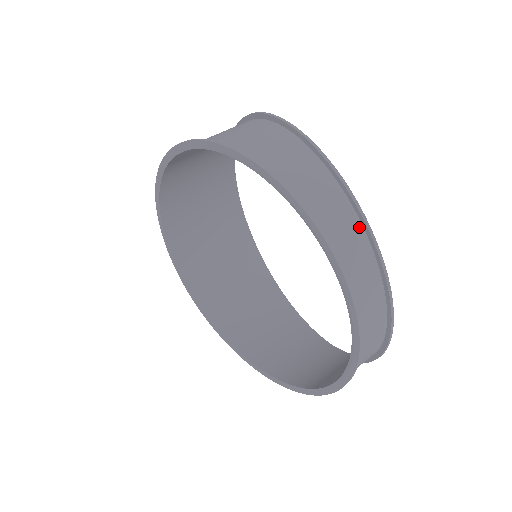
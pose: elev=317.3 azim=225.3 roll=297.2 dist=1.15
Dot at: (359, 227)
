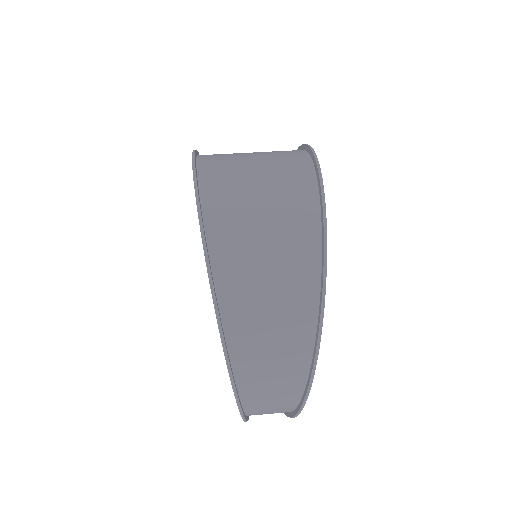
Dot at: occluded
